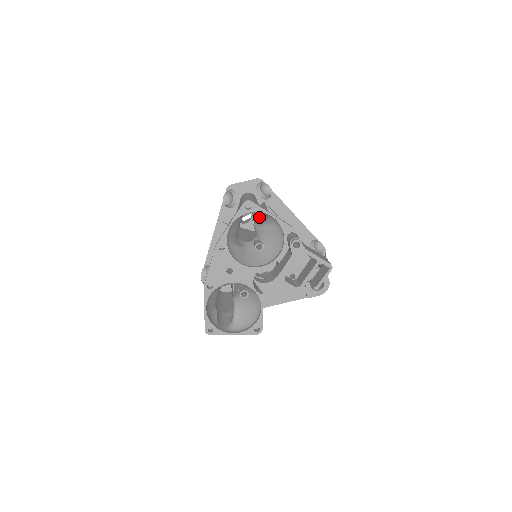
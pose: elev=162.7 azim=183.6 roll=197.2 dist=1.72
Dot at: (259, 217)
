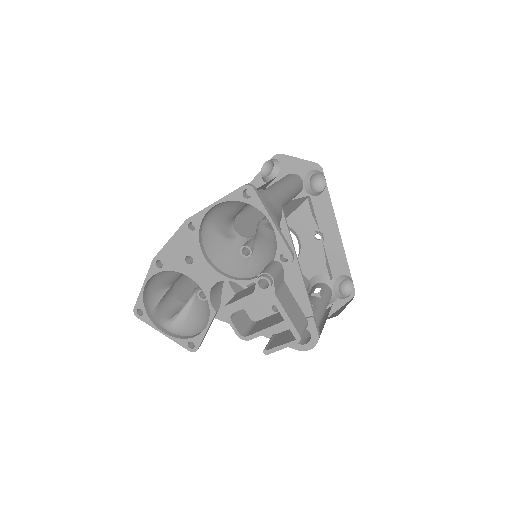
Dot at: occluded
